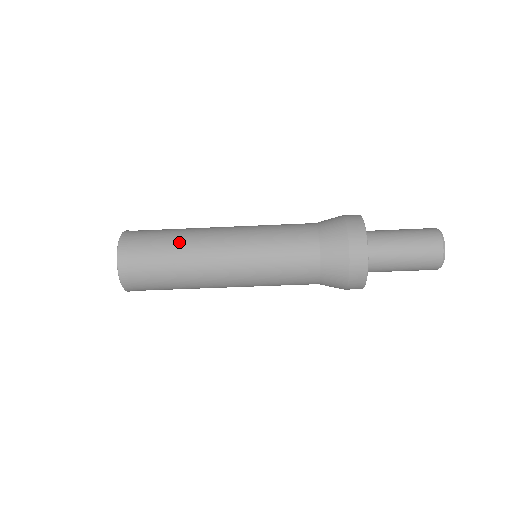
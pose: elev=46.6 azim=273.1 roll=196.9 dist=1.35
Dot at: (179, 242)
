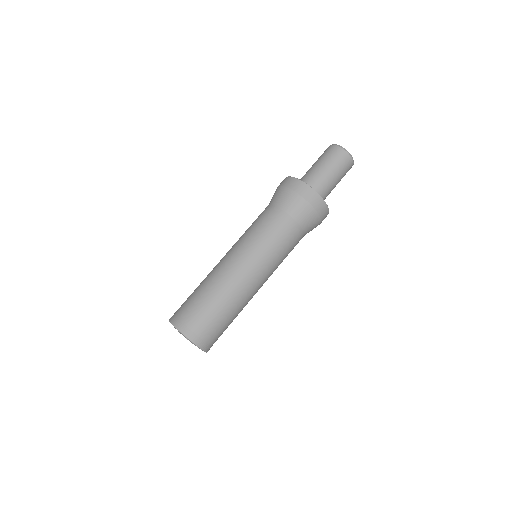
Dot at: occluded
